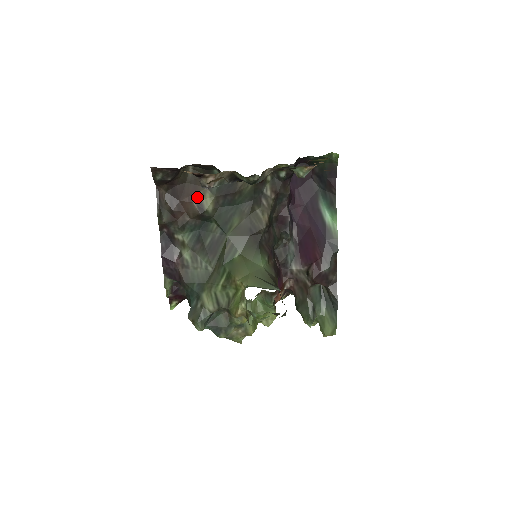
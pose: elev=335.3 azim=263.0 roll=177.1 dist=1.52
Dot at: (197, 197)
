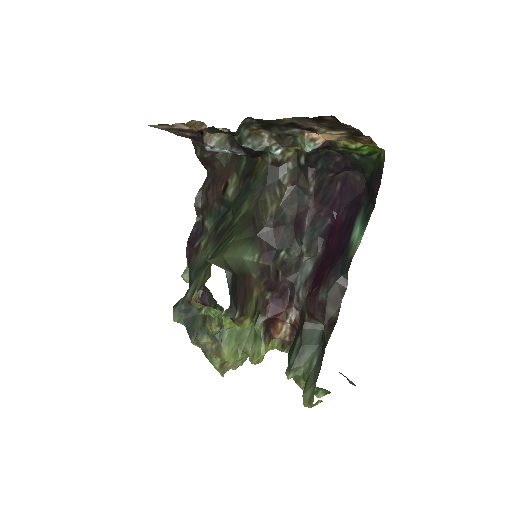
Dot at: (227, 181)
